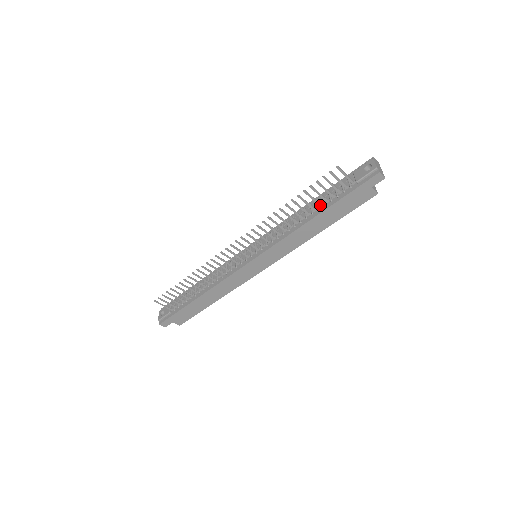
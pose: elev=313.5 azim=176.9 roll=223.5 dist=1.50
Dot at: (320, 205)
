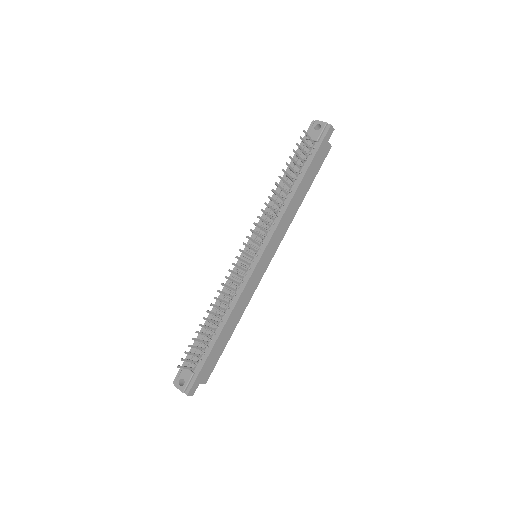
Dot at: (297, 175)
